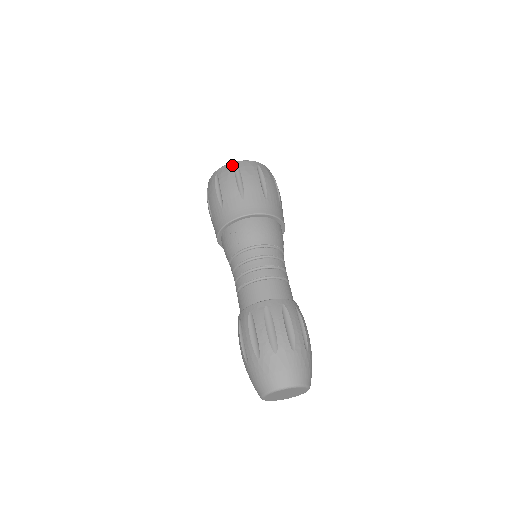
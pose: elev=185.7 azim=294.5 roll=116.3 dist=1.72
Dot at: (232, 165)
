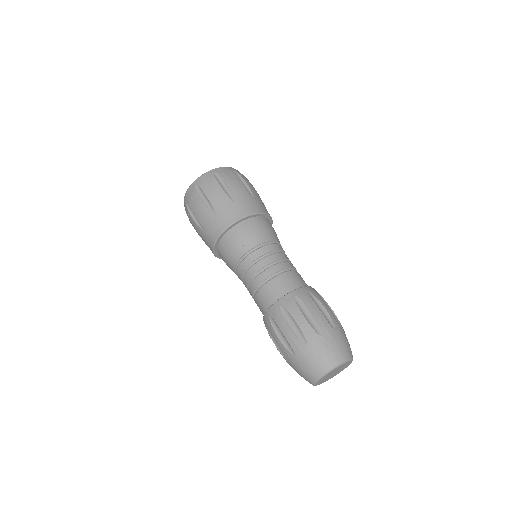
Dot at: (210, 173)
